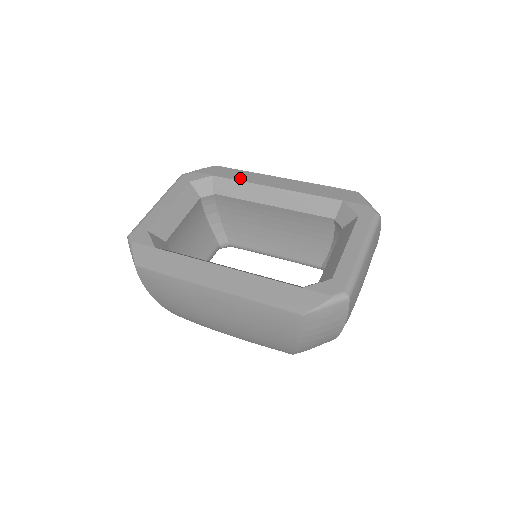
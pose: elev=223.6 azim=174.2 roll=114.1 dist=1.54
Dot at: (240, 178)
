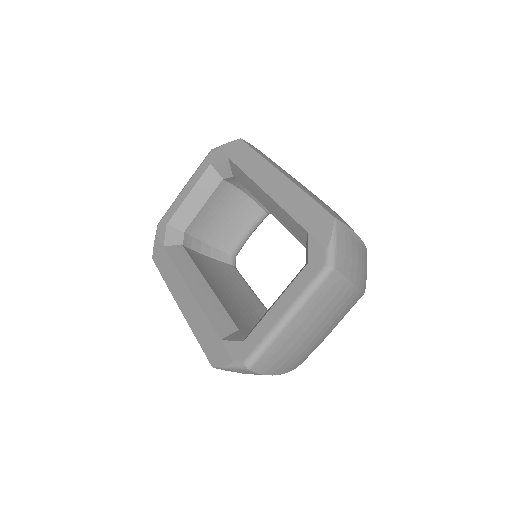
Dot at: (245, 167)
